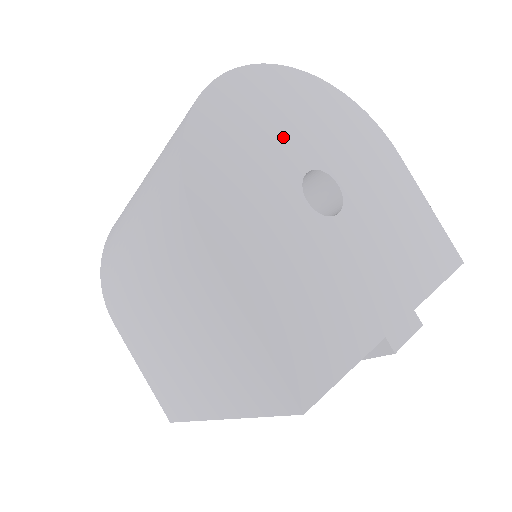
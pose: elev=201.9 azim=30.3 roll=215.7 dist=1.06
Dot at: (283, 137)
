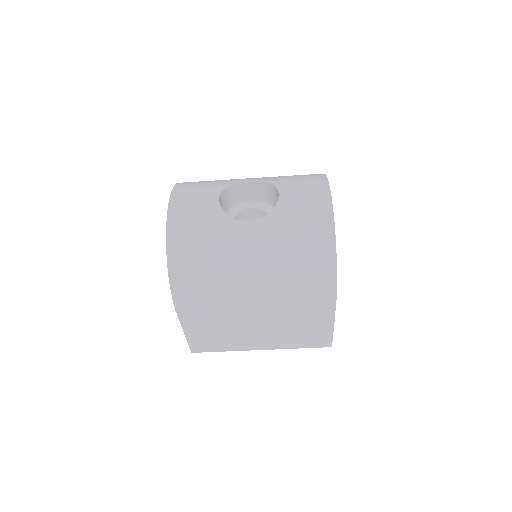
Dot at: occluded
